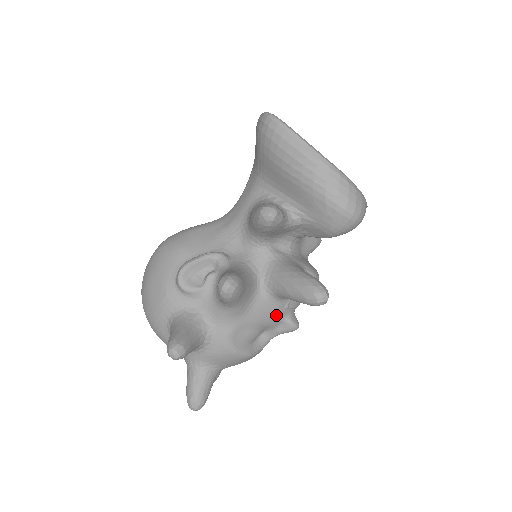
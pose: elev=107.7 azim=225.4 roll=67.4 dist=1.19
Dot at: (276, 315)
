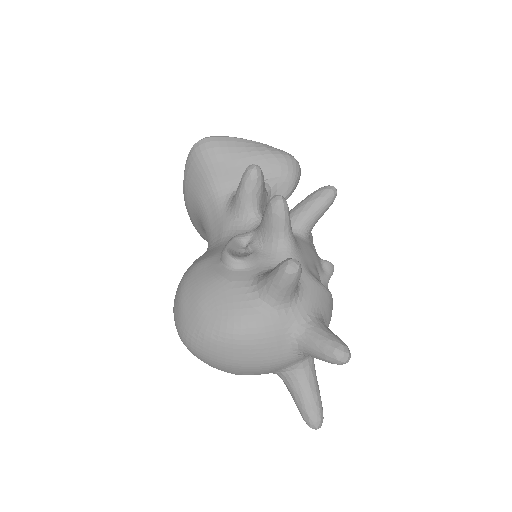
Dot at: (315, 253)
